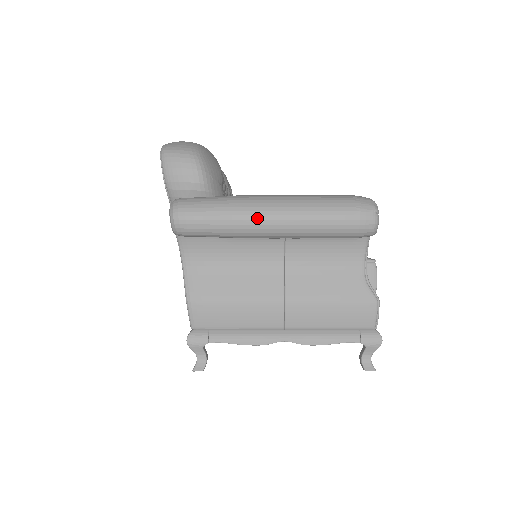
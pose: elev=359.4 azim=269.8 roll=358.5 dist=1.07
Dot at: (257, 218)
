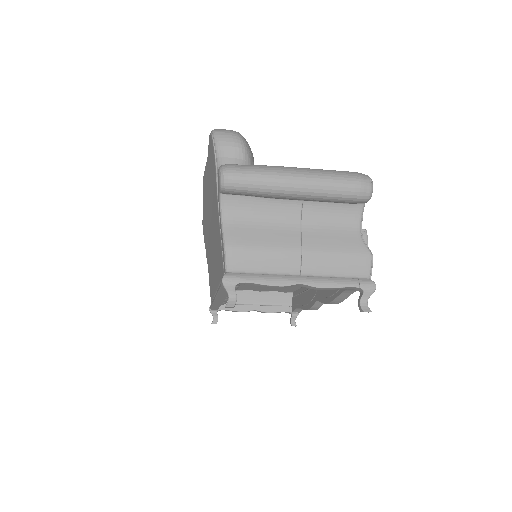
Dot at: (287, 178)
